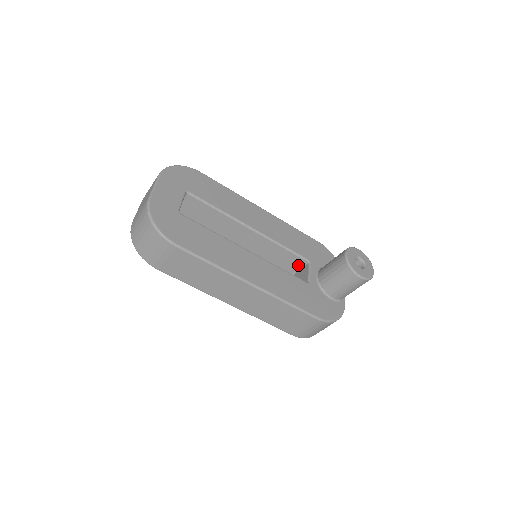
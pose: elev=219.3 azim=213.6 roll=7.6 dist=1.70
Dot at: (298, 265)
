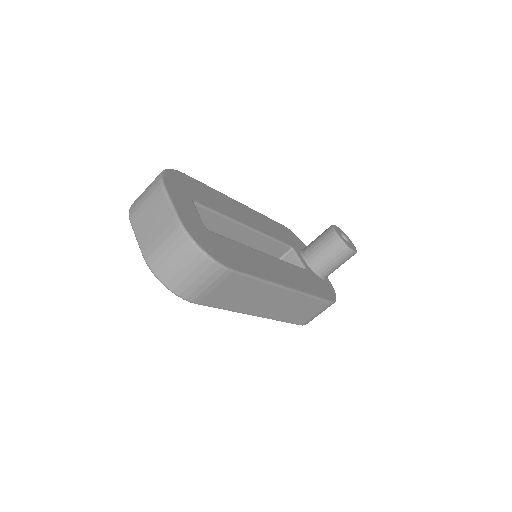
Dot at: (281, 254)
